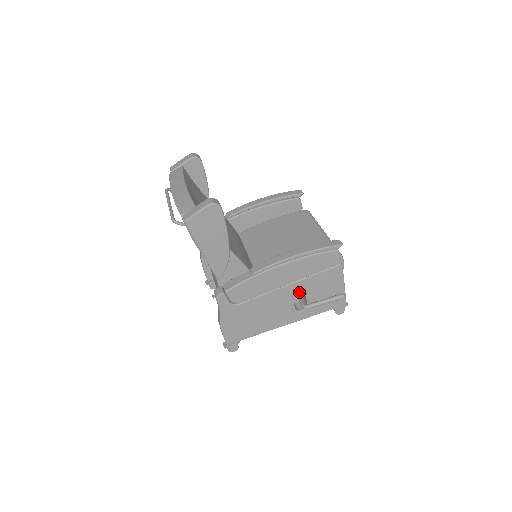
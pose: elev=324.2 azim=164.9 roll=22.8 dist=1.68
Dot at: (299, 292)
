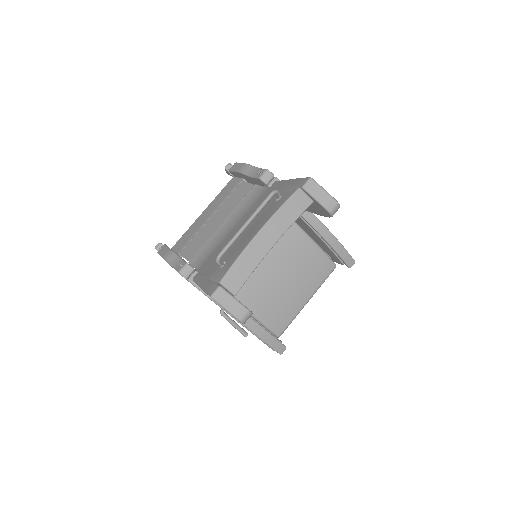
Dot at: occluded
